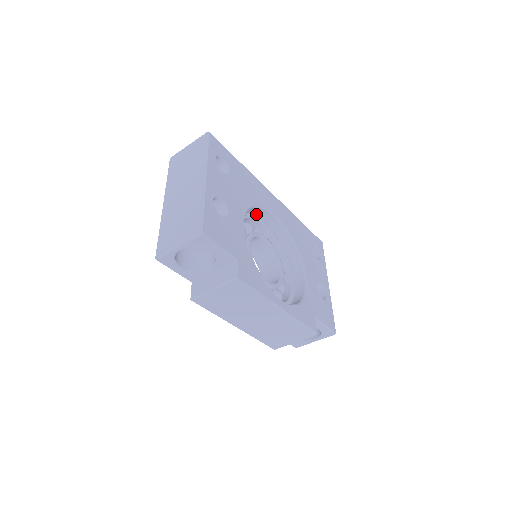
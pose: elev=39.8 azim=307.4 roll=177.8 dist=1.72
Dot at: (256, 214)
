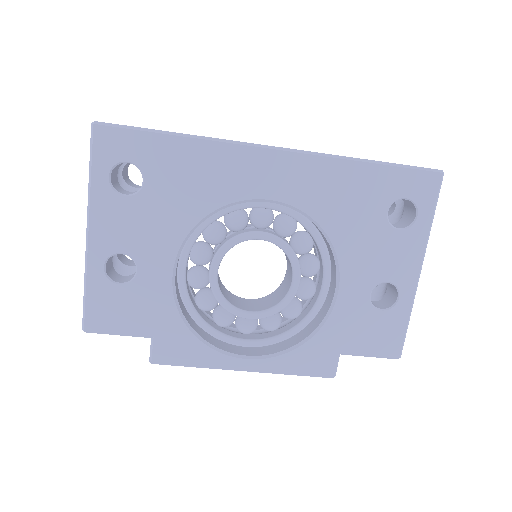
Dot at: occluded
